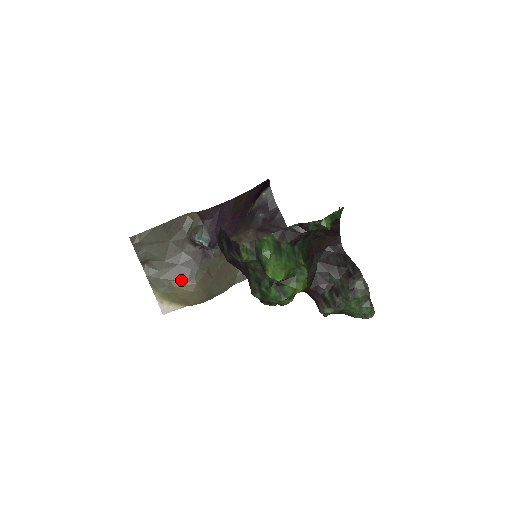
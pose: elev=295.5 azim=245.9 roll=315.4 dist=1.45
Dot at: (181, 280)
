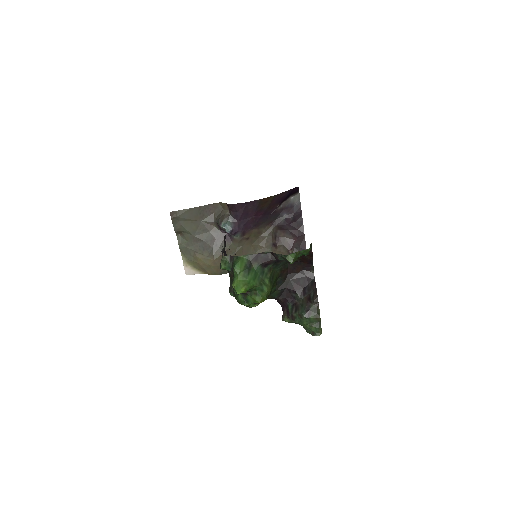
Dot at: (203, 254)
